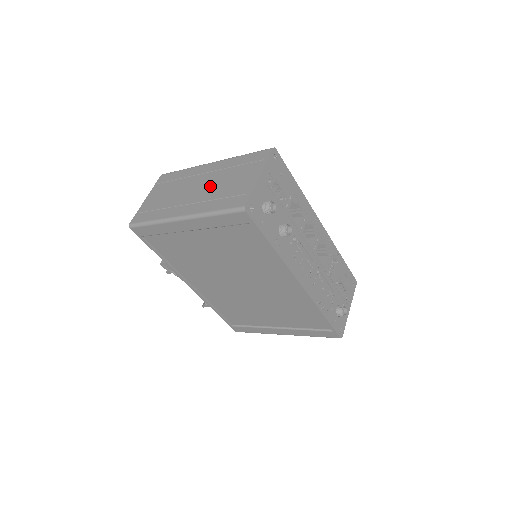
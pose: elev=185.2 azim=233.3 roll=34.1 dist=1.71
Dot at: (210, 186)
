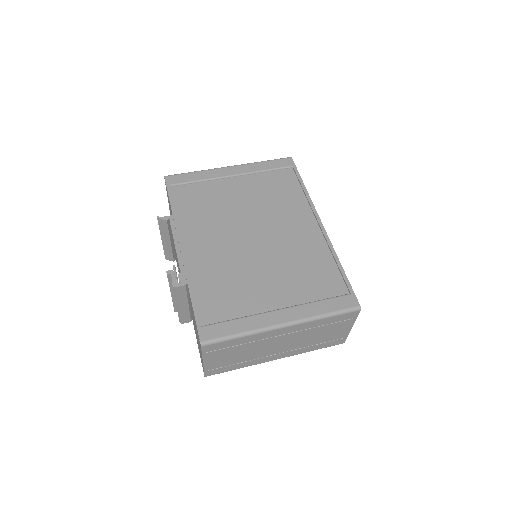
Dot at: (298, 342)
